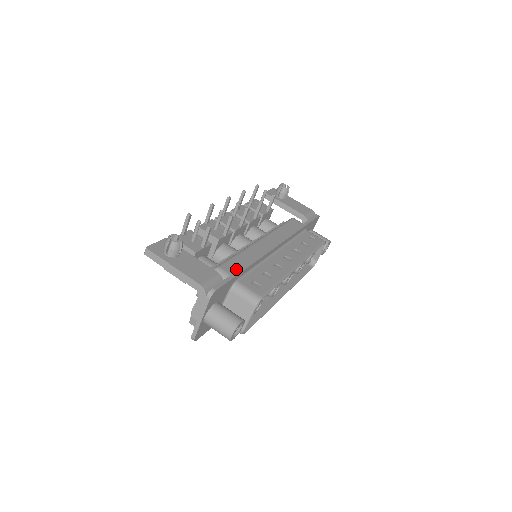
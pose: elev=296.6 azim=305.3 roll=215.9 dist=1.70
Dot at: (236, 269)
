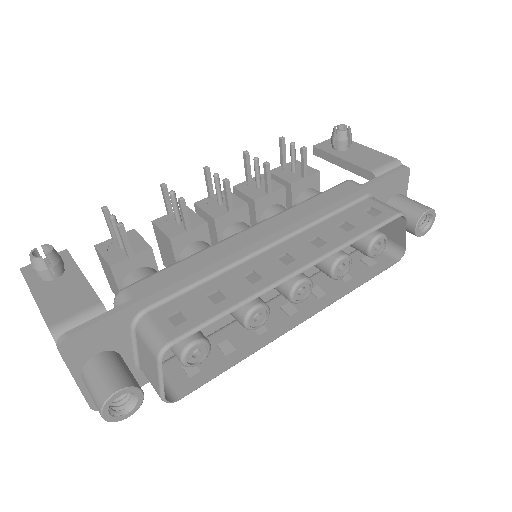
Dot at: occluded
